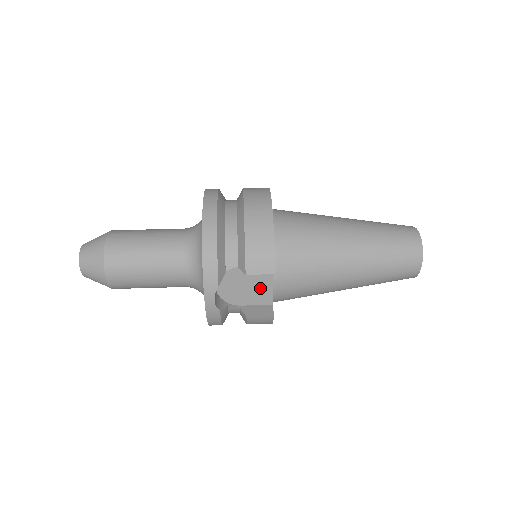
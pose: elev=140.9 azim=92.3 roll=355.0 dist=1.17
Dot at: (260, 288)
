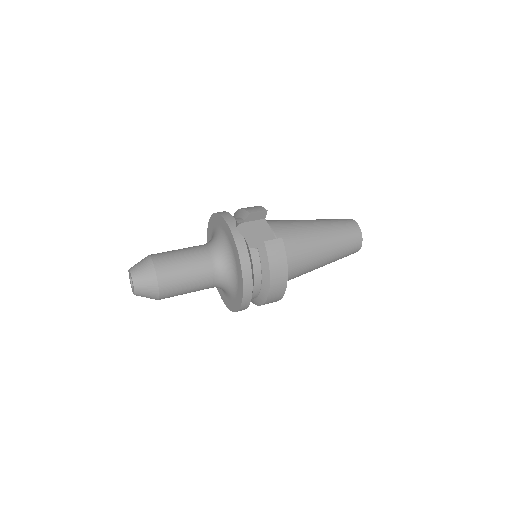
Dot at: (265, 235)
